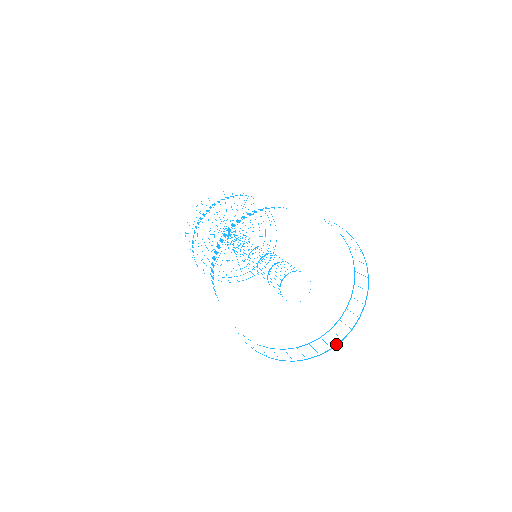
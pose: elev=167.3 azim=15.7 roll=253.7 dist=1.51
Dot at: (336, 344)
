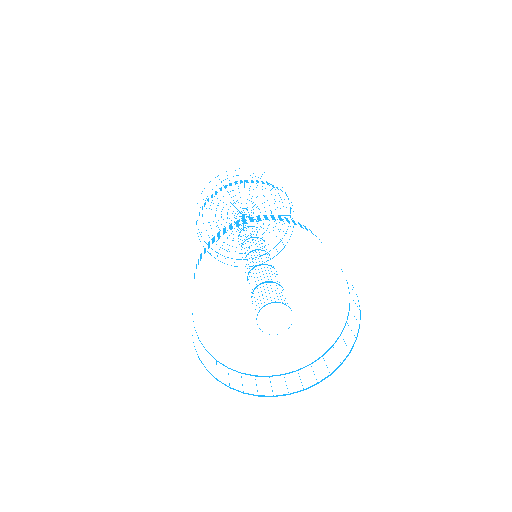
Dot at: occluded
